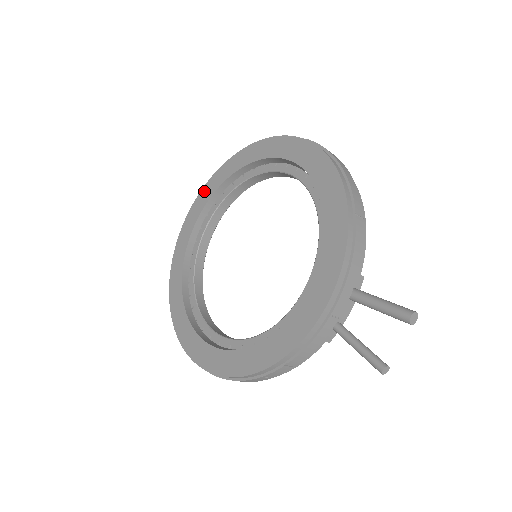
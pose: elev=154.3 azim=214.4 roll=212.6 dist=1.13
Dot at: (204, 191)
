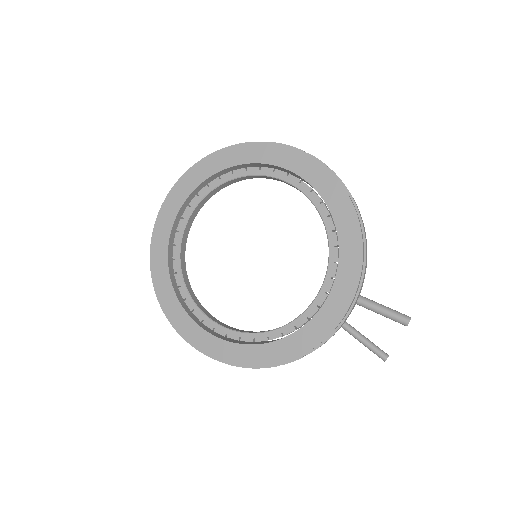
Dot at: (184, 180)
